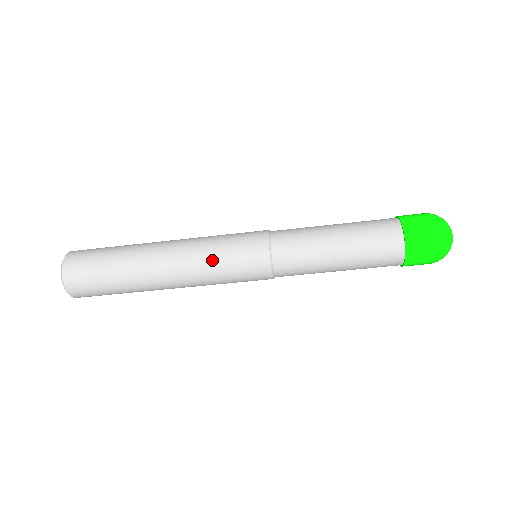
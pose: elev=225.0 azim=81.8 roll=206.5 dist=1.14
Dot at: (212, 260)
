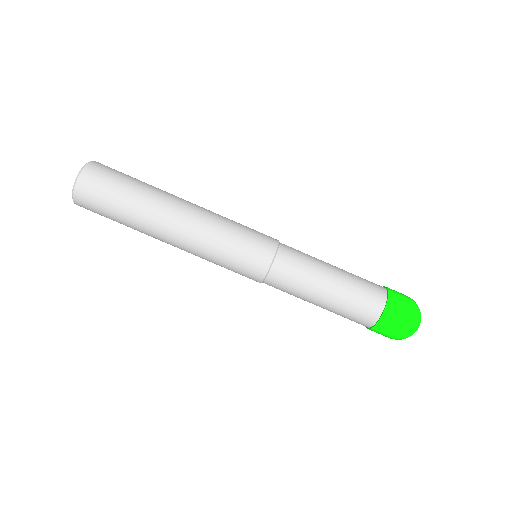
Dot at: (230, 221)
